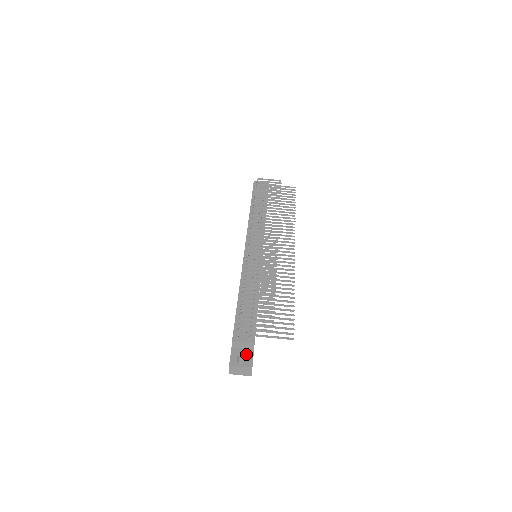
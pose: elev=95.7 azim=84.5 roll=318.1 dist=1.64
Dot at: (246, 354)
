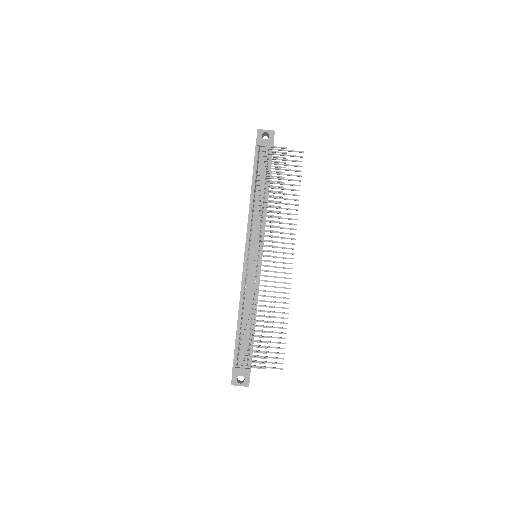
Dot at: (244, 375)
